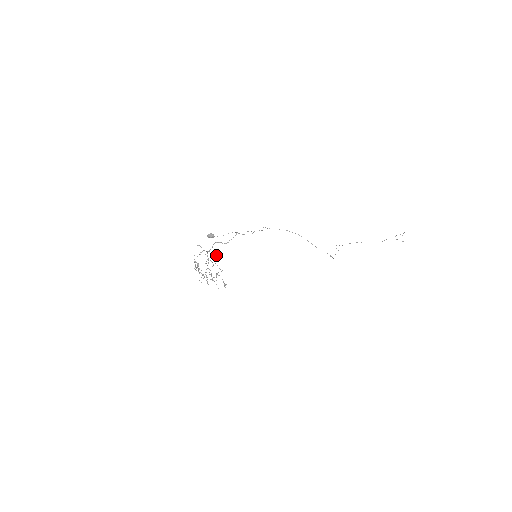
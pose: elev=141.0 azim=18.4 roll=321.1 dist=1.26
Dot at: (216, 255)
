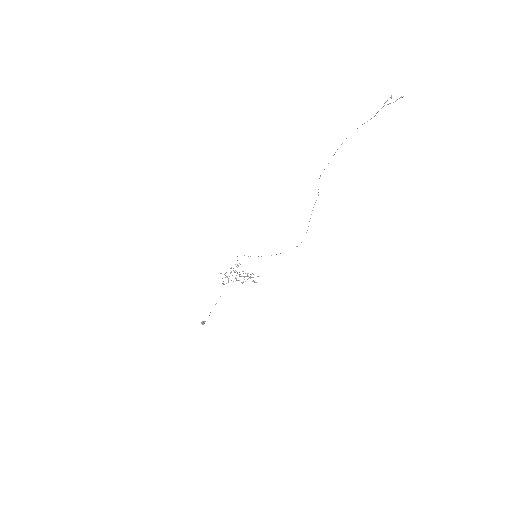
Dot at: occluded
